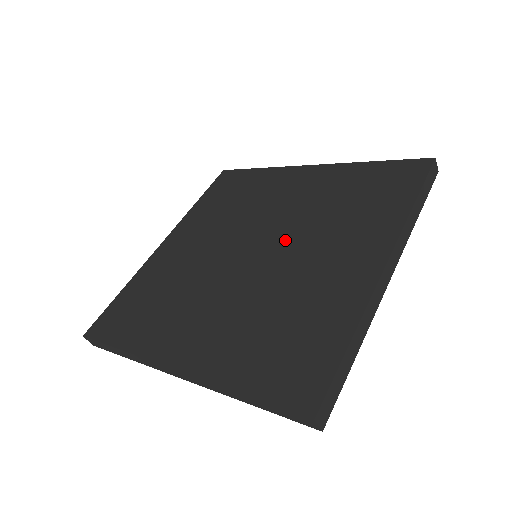
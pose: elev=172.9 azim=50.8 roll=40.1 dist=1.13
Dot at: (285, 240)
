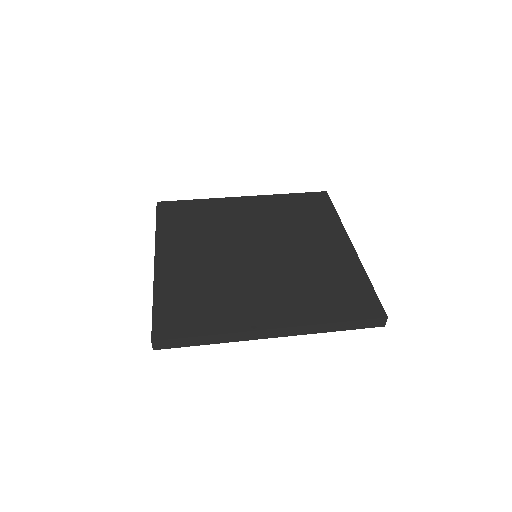
Dot at: (276, 242)
